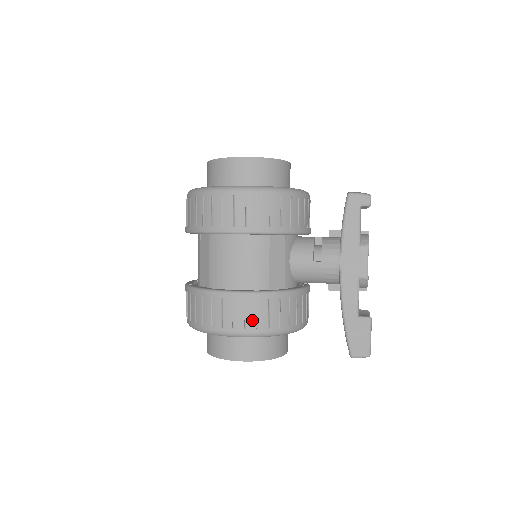
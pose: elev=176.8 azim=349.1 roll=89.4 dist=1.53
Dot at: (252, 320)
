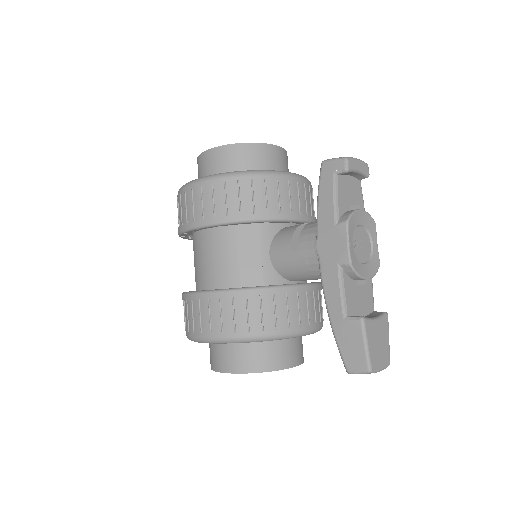
Dot at: (217, 323)
